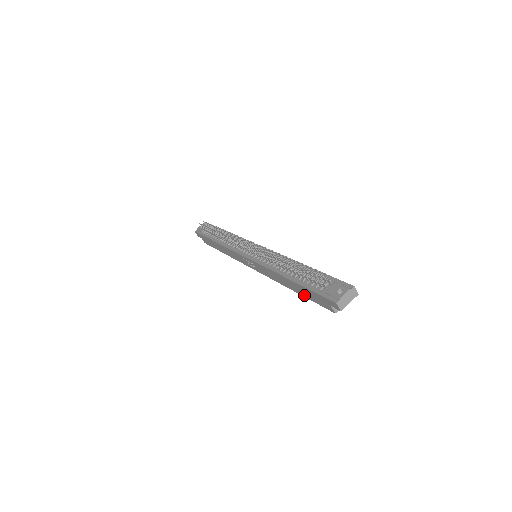
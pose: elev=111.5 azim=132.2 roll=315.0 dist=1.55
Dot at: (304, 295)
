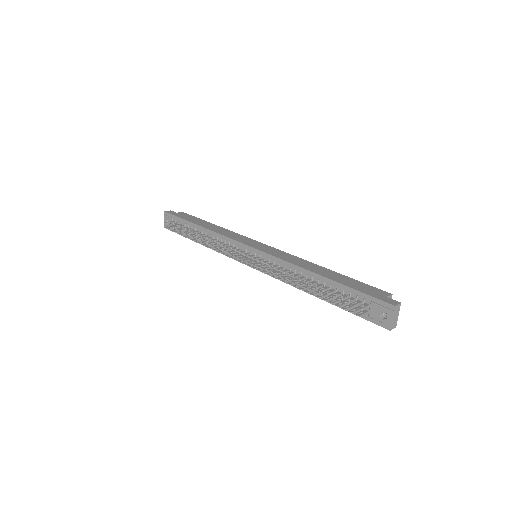
Dot at: occluded
